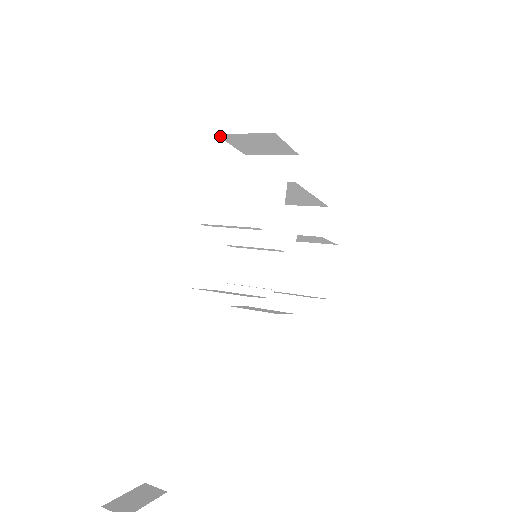
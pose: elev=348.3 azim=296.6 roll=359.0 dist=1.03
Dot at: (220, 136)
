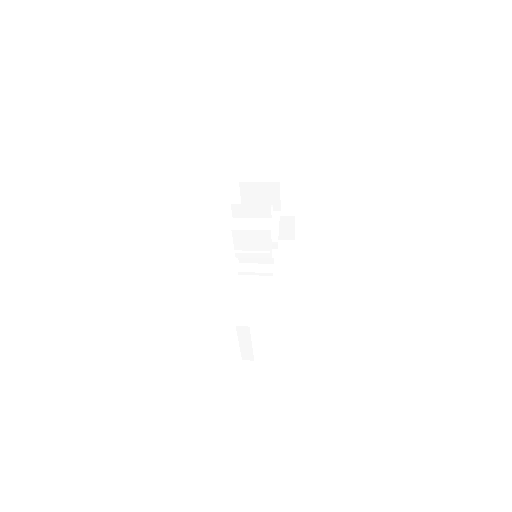
Dot at: occluded
